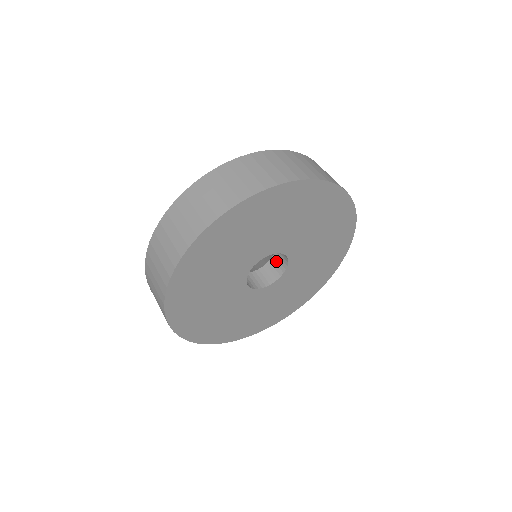
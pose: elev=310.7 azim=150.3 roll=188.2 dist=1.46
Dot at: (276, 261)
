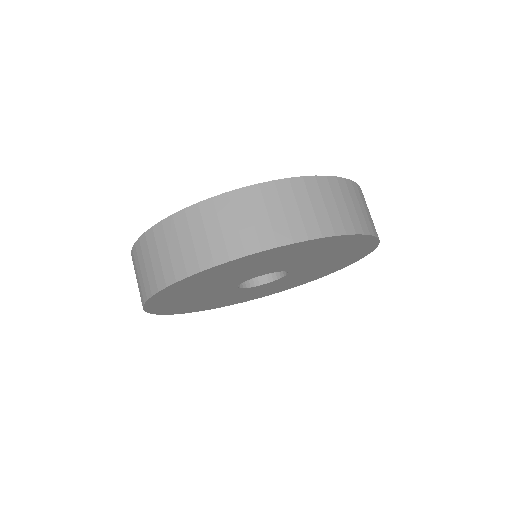
Dot at: occluded
